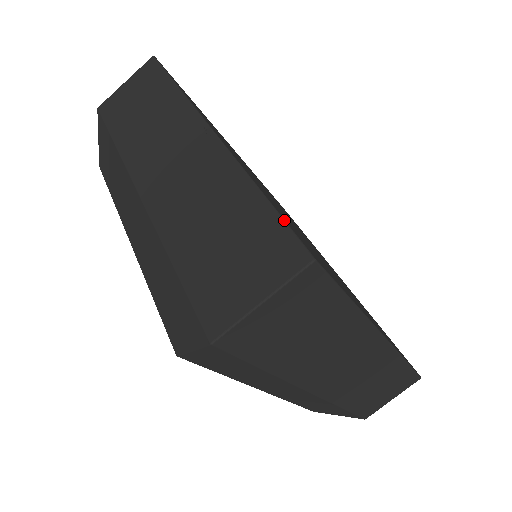
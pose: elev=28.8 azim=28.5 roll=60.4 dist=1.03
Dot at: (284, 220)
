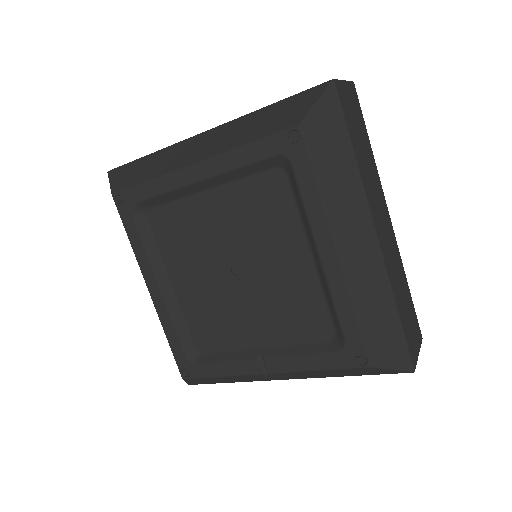
Dot at: occluded
